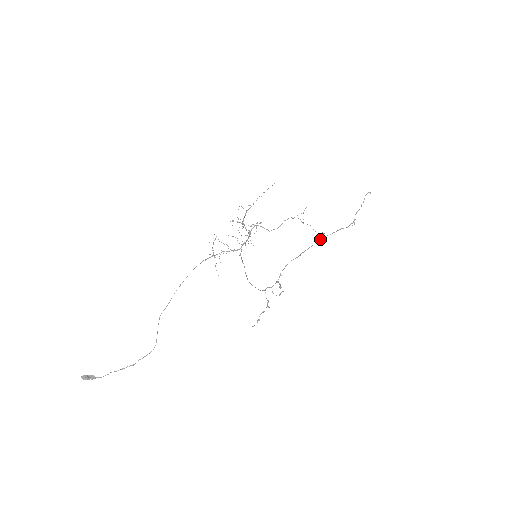
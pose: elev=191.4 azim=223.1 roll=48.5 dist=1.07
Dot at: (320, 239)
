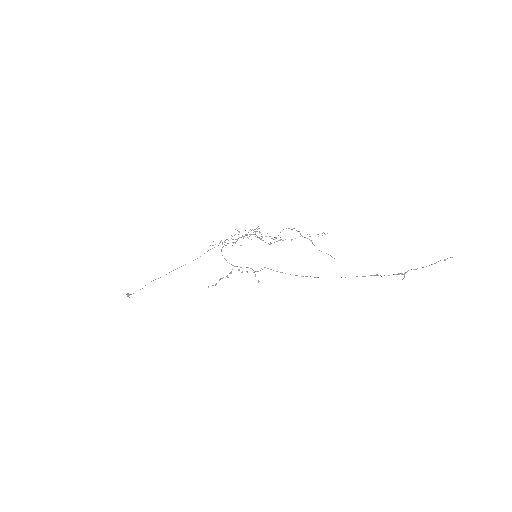
Dot at: (345, 277)
